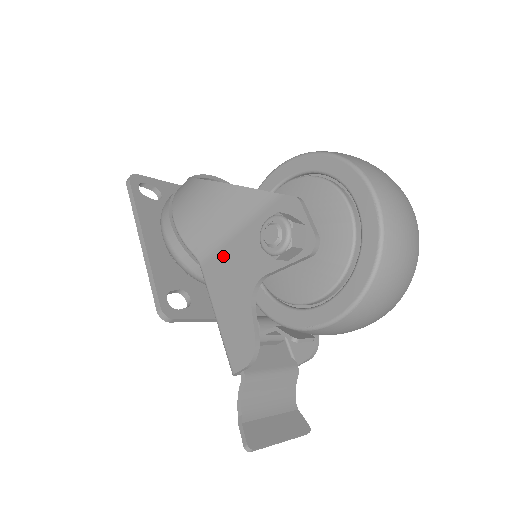
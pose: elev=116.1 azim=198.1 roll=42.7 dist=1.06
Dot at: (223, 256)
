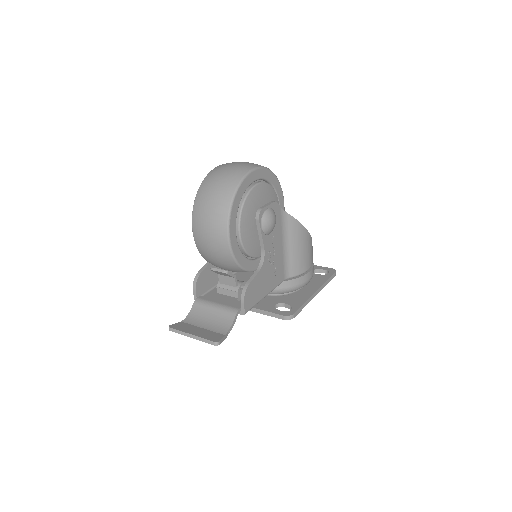
Dot at: occluded
